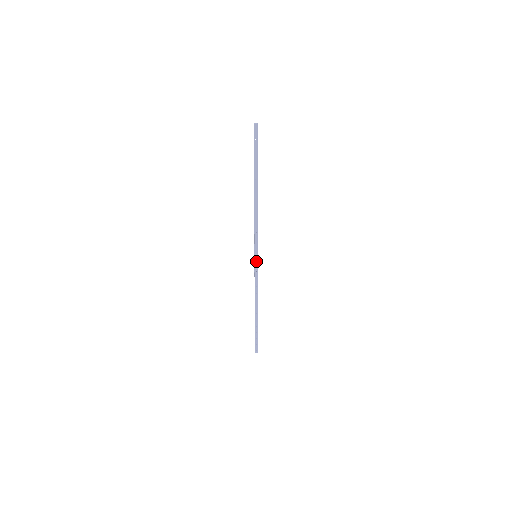
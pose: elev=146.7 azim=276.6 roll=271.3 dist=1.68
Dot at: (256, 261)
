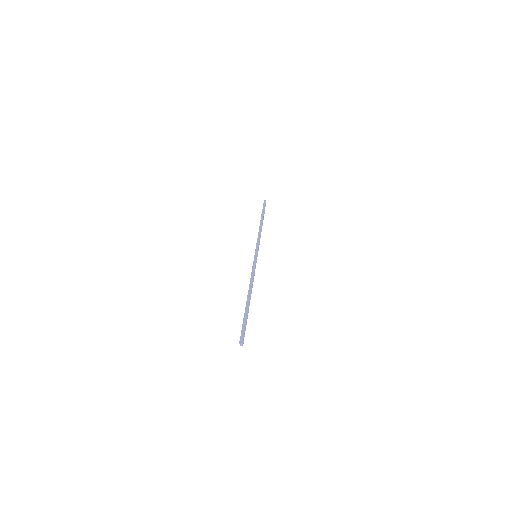
Dot at: (255, 258)
